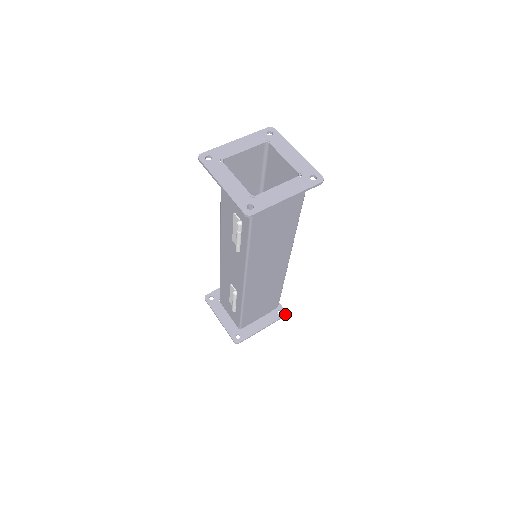
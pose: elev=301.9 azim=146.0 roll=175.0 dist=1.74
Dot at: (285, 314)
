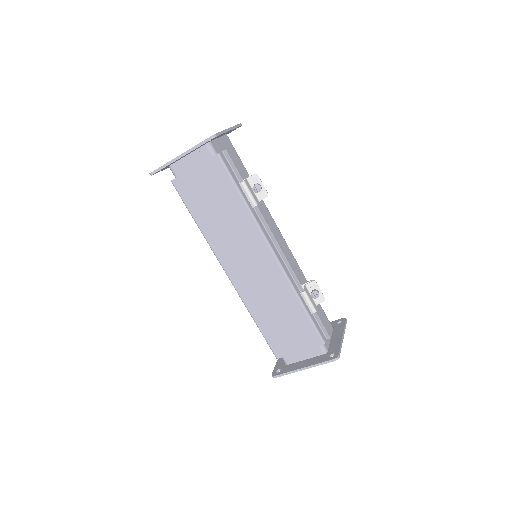
Dot at: (335, 358)
